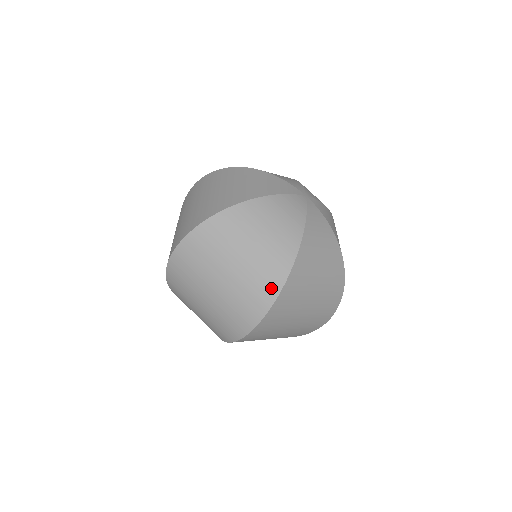
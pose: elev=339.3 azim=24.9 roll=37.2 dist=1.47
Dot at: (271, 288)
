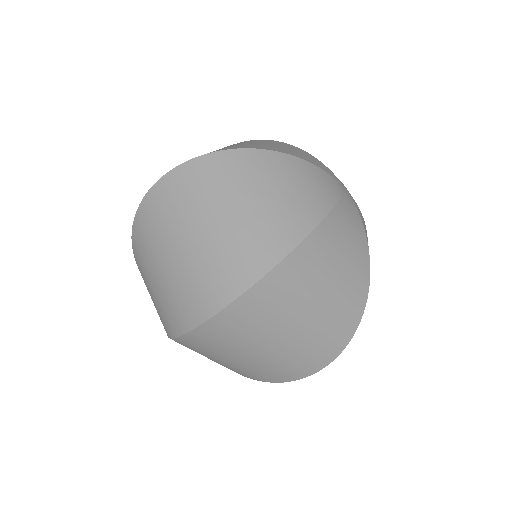
Dot at: (263, 258)
